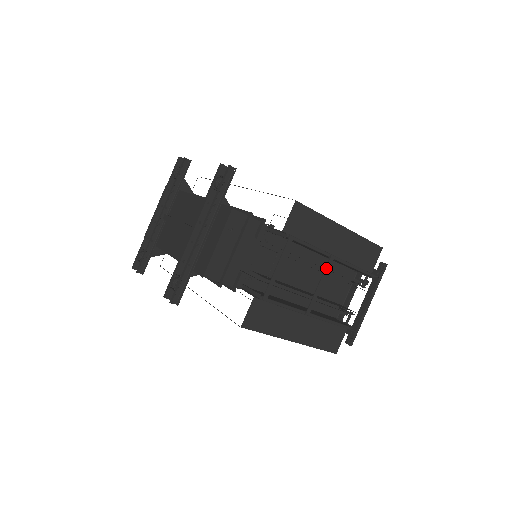
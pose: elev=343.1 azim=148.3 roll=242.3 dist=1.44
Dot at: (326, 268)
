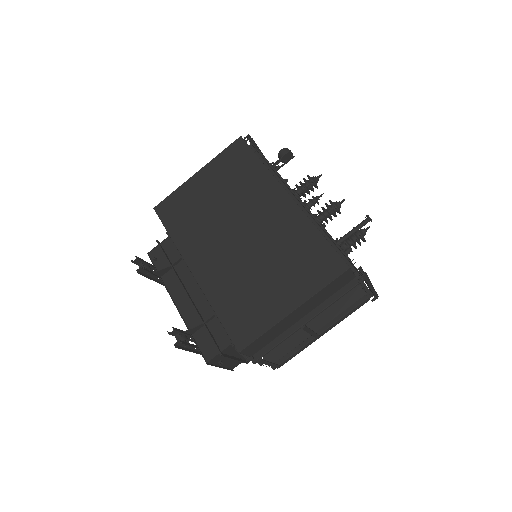
Dot at: (306, 331)
